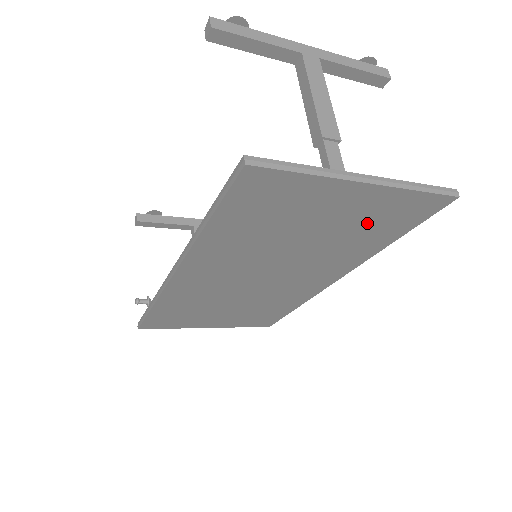
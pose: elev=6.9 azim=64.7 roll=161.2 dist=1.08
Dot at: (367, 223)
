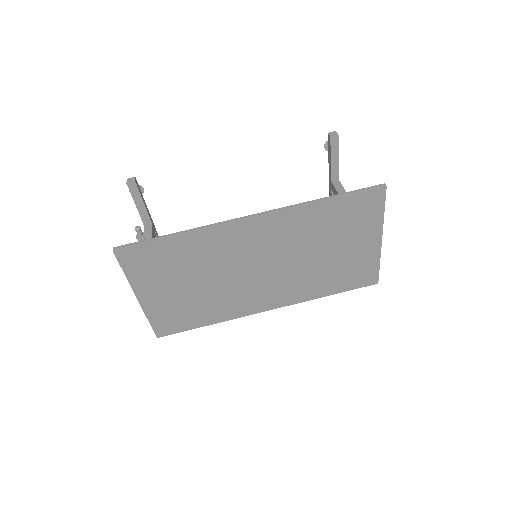
Dot at: (346, 268)
